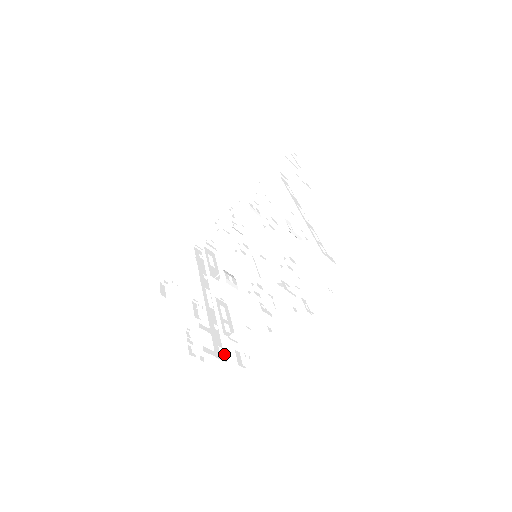
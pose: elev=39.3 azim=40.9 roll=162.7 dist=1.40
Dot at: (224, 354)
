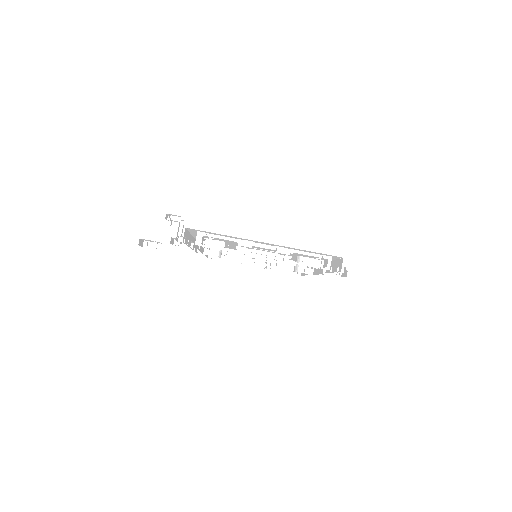
Dot at: occluded
